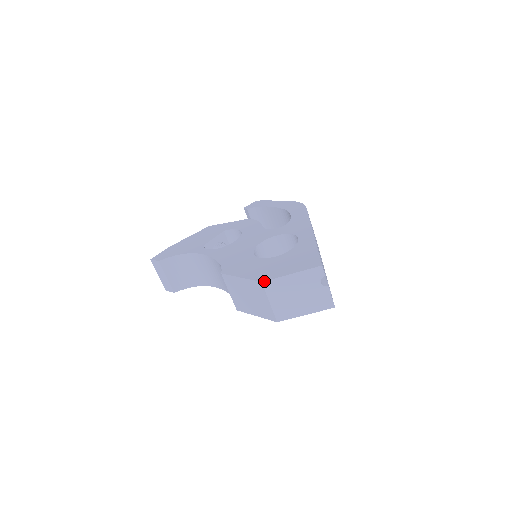
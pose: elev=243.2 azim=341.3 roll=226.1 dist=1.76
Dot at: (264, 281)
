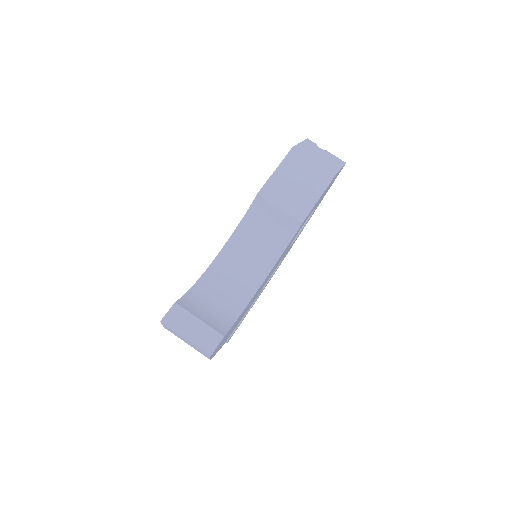
Dot at: (293, 146)
